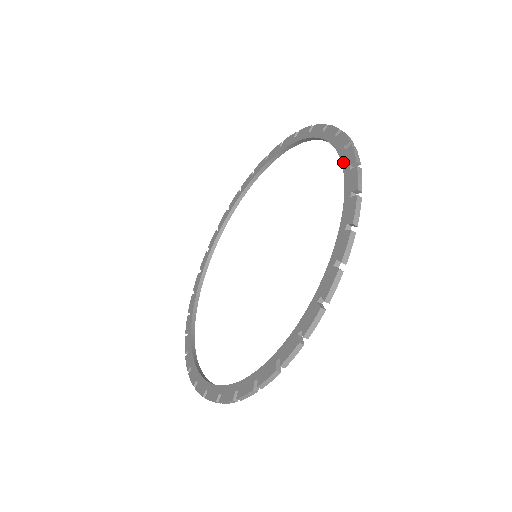
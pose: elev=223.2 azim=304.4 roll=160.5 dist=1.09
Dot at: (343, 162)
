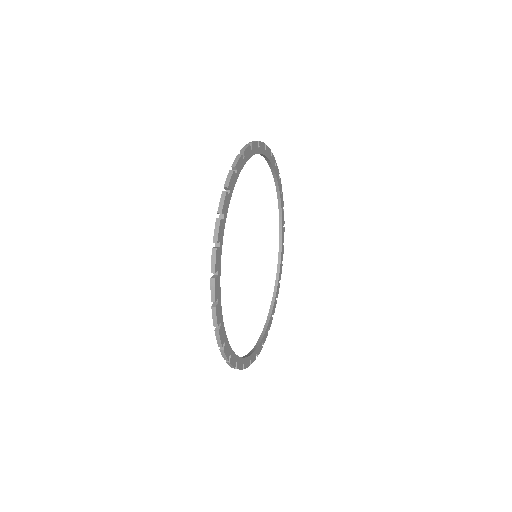
Dot at: occluded
